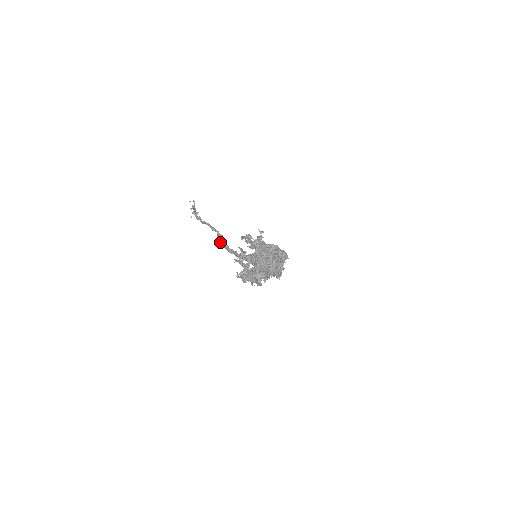
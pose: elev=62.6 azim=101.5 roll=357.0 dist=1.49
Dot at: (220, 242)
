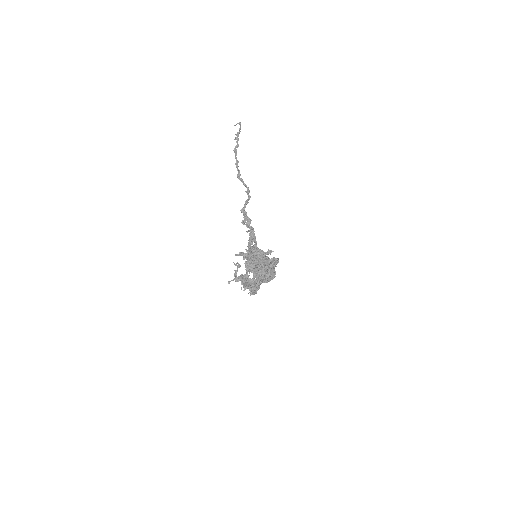
Dot at: (243, 215)
